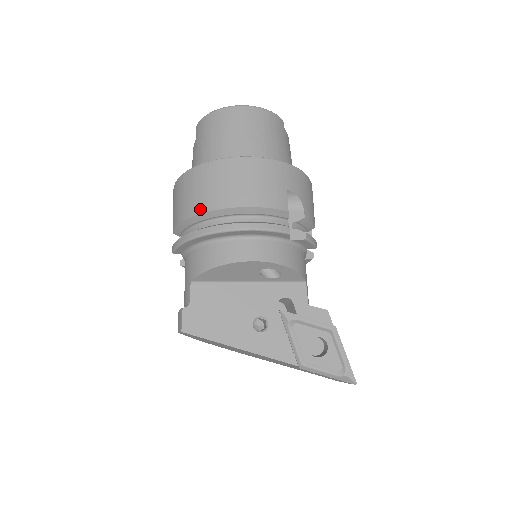
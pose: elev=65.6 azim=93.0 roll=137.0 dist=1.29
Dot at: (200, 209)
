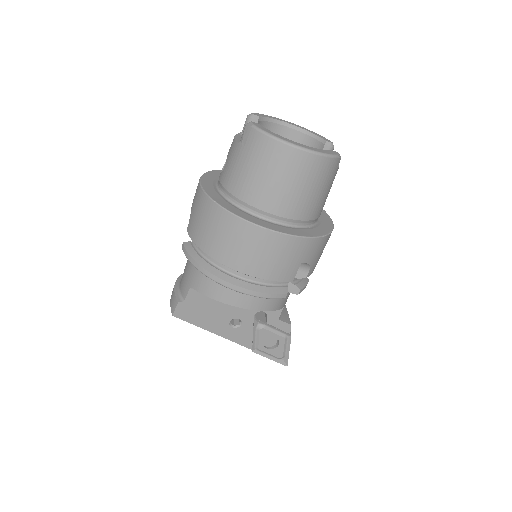
Dot at: (216, 256)
